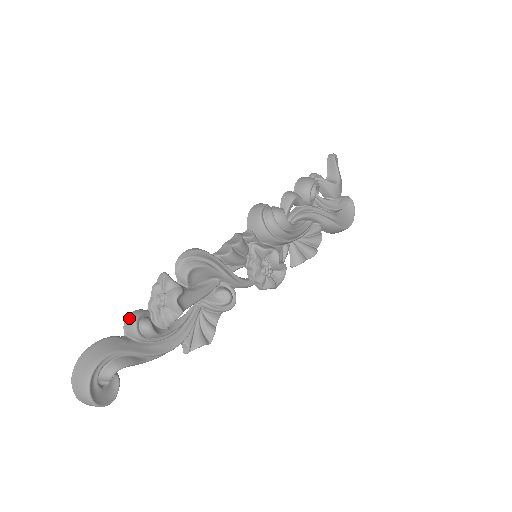
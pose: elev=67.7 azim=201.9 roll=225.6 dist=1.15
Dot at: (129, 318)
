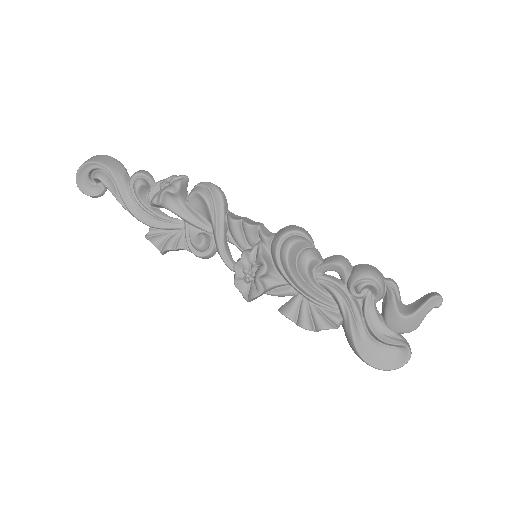
Dot at: (141, 170)
